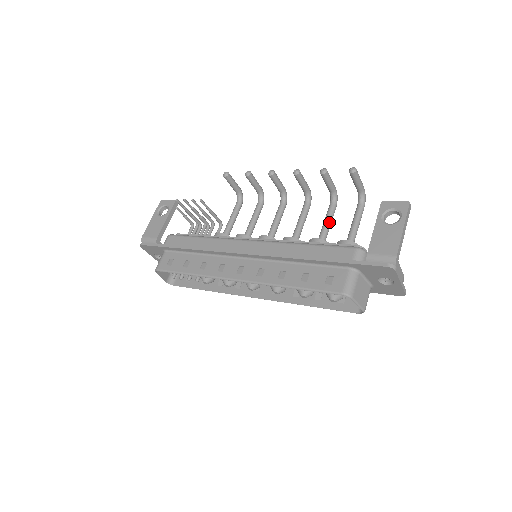
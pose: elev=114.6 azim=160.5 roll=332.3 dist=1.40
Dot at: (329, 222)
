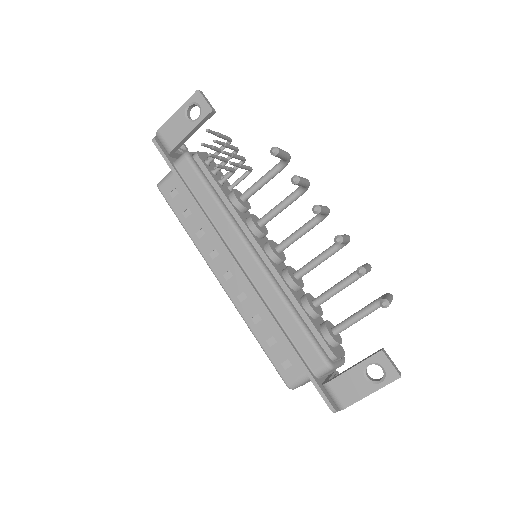
Dot at: (339, 291)
